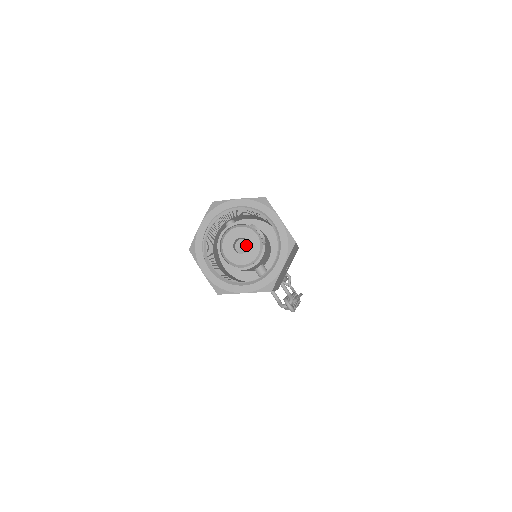
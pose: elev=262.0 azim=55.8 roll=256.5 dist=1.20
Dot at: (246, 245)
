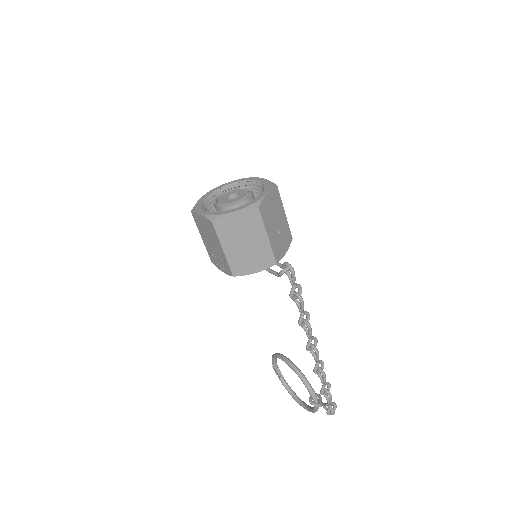
Dot at: occluded
